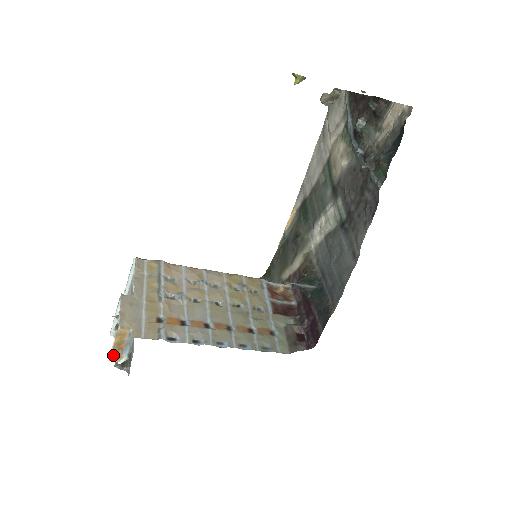
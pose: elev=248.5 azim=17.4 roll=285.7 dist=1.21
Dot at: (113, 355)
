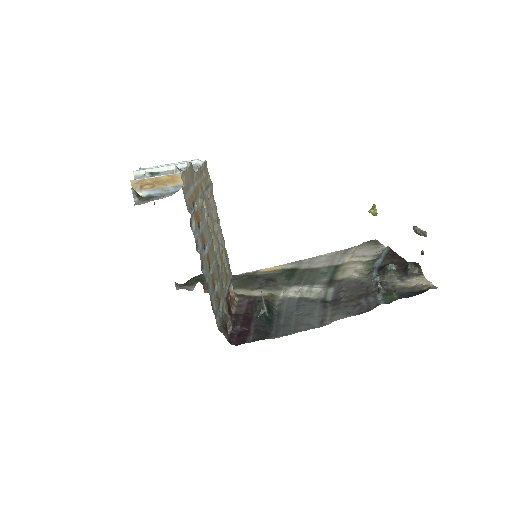
Dot at: (140, 182)
